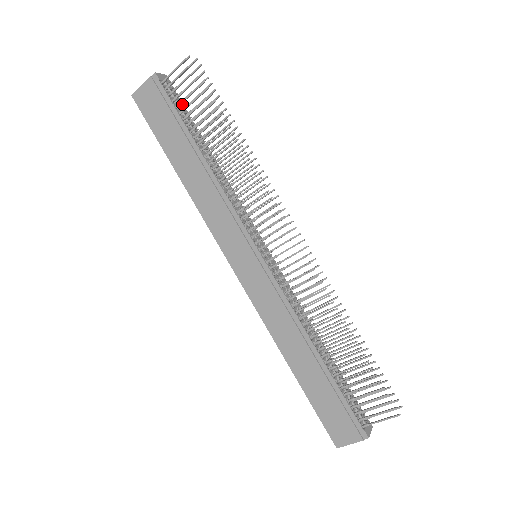
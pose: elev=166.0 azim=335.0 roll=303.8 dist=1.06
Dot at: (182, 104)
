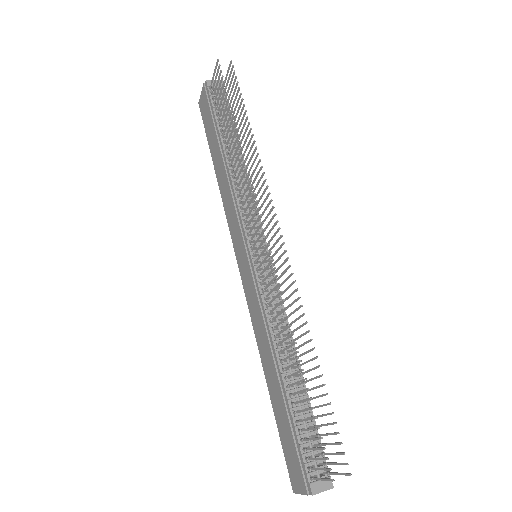
Dot at: (228, 106)
